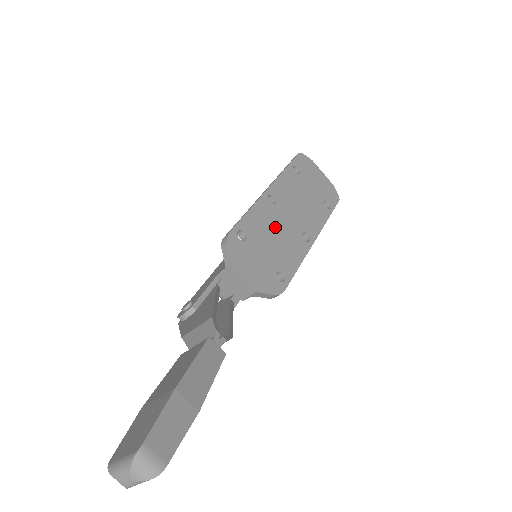
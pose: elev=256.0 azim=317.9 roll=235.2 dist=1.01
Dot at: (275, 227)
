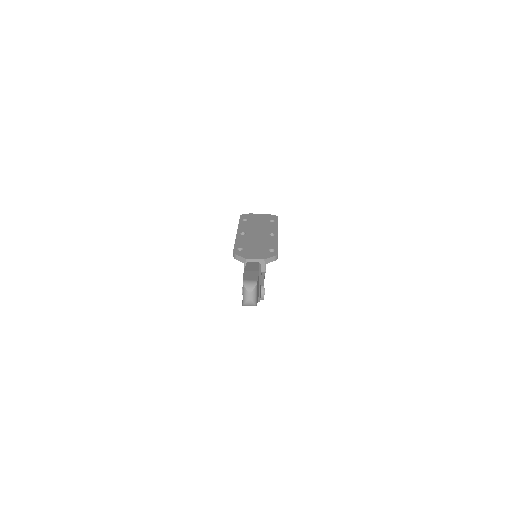
Dot at: (253, 240)
